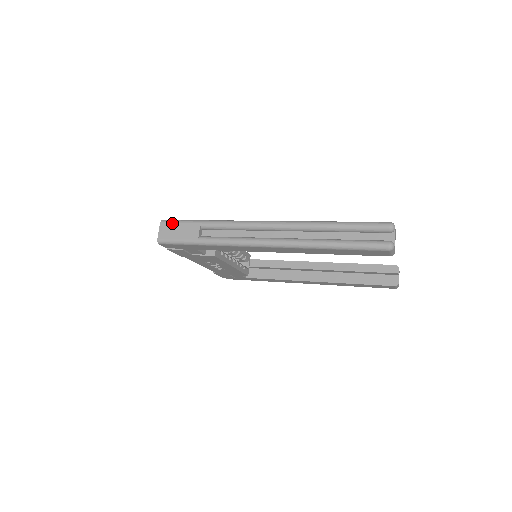
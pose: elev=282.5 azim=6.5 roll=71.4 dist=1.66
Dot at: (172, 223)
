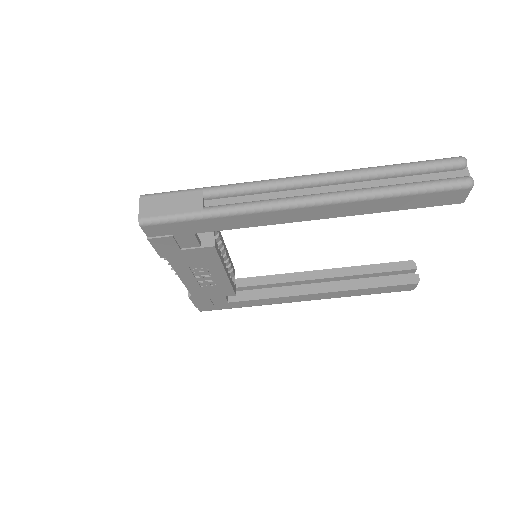
Dot at: (159, 195)
